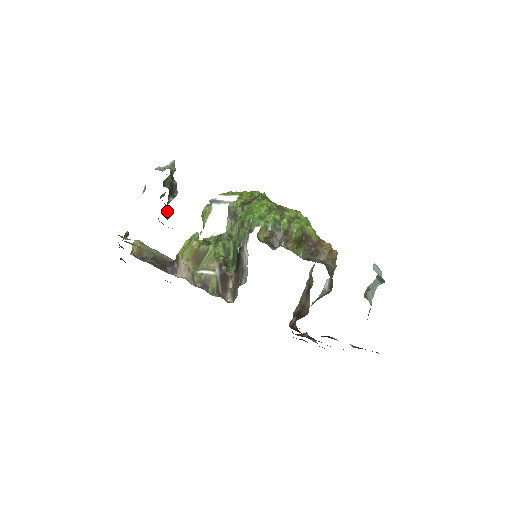
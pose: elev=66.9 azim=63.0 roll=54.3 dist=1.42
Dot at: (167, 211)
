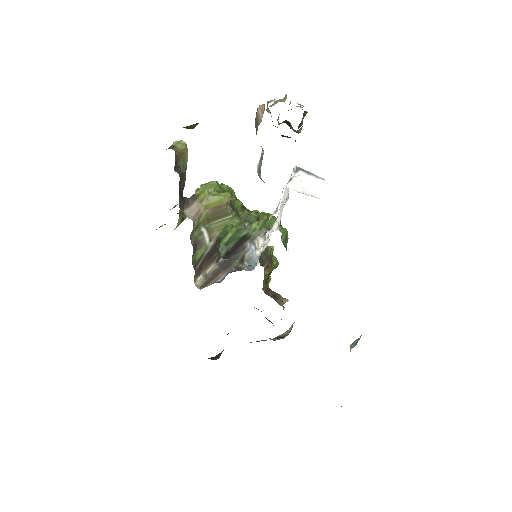
Dot at: occluded
